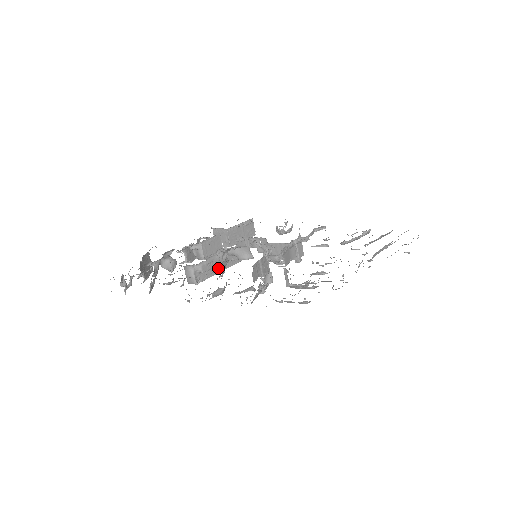
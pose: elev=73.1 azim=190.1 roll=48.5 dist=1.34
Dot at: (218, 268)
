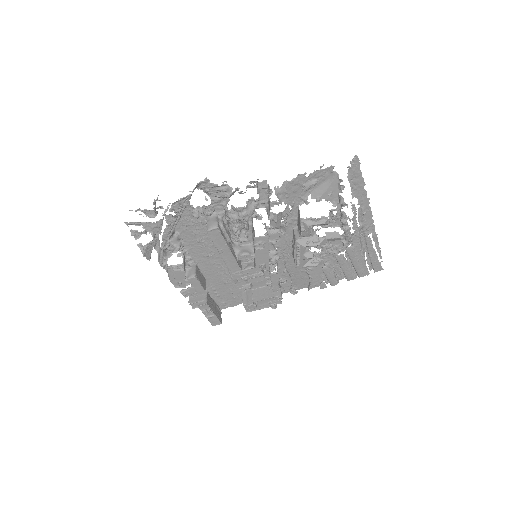
Dot at: (228, 244)
